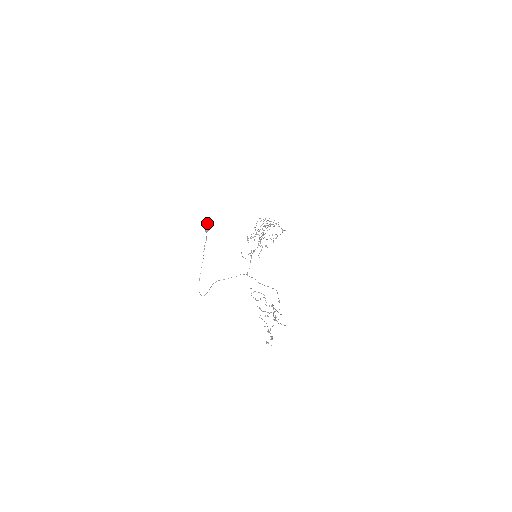
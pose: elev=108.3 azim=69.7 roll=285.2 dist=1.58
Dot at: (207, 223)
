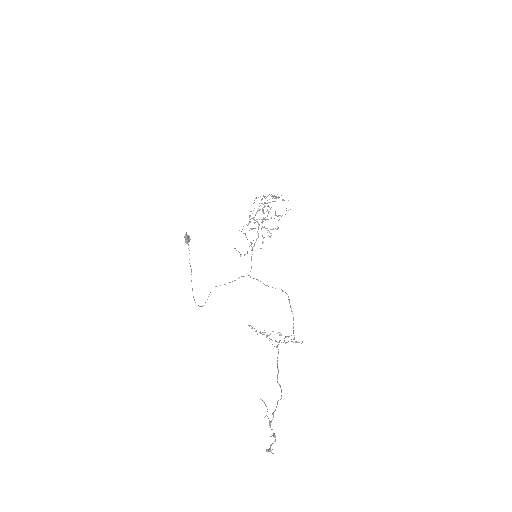
Dot at: occluded
